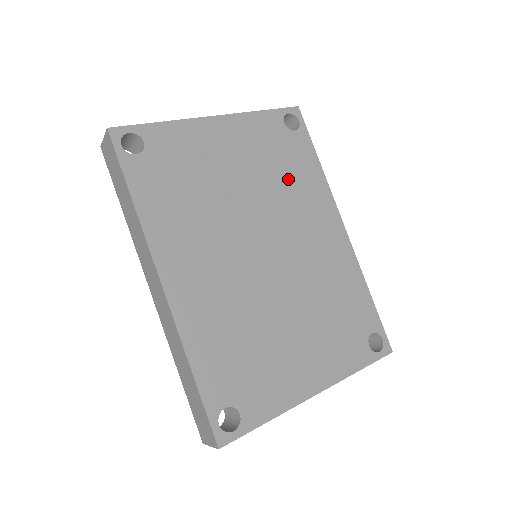
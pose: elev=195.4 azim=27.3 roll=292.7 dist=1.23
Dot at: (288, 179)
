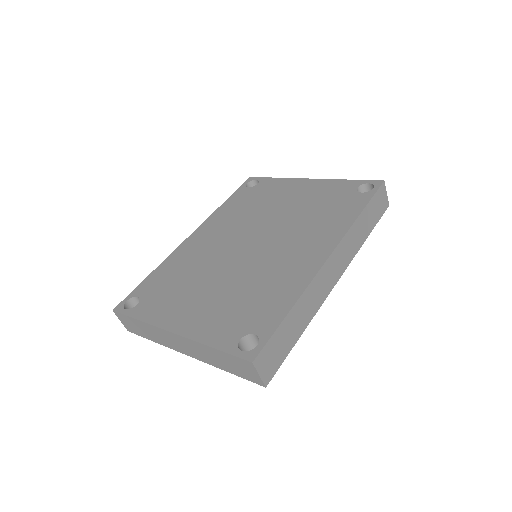
Dot at: (318, 216)
